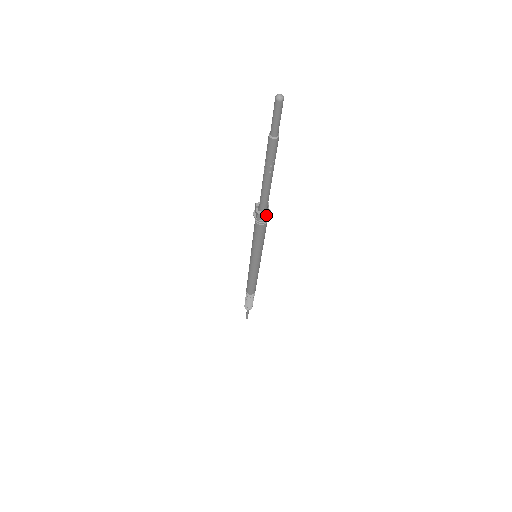
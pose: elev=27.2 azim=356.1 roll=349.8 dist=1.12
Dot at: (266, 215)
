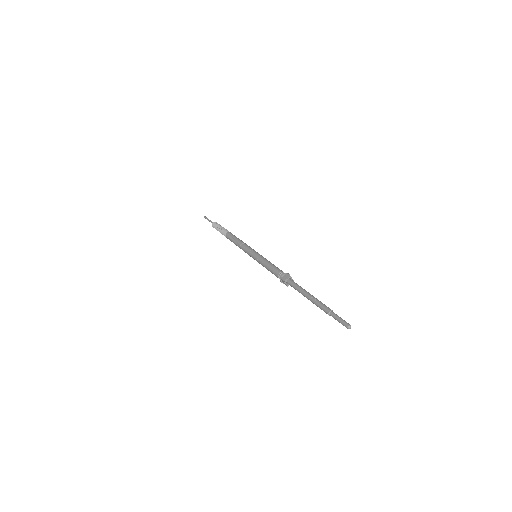
Dot at: occluded
